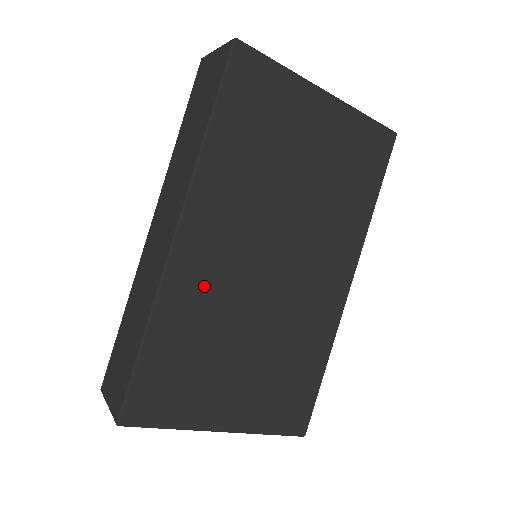
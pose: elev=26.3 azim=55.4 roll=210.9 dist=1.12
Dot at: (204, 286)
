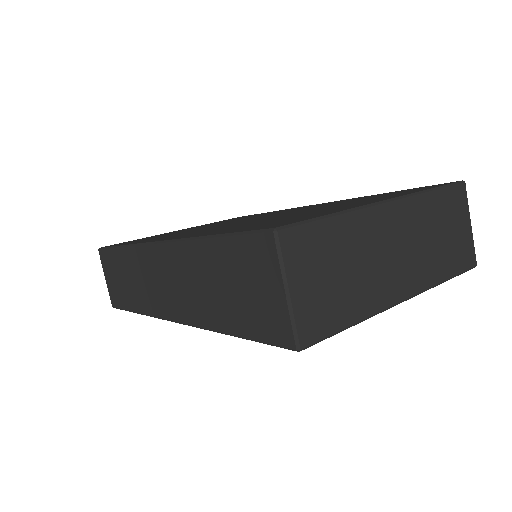
Dot at: occluded
